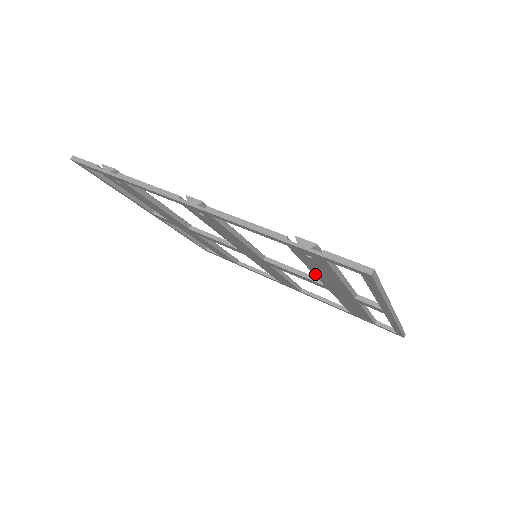
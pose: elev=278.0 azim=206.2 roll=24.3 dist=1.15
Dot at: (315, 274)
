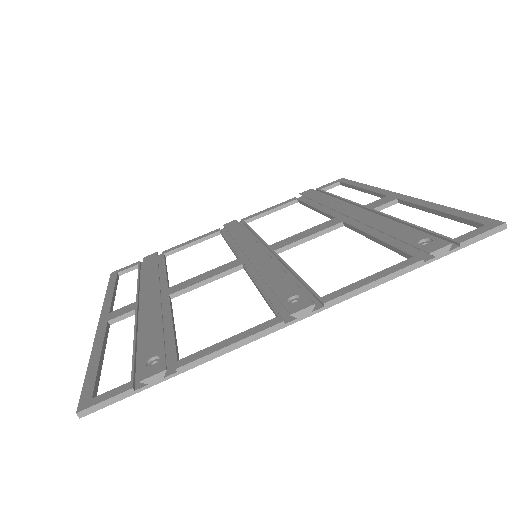
Dot at: (367, 236)
